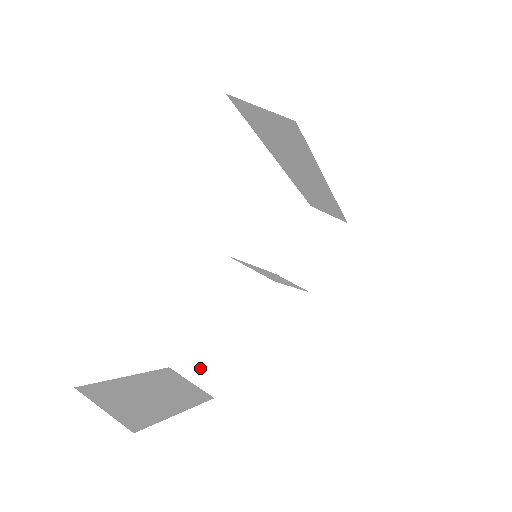
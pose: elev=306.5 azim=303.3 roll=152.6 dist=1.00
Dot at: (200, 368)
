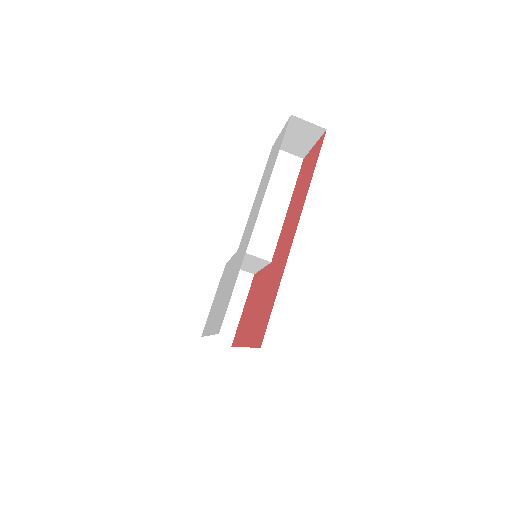
Dot at: (242, 268)
